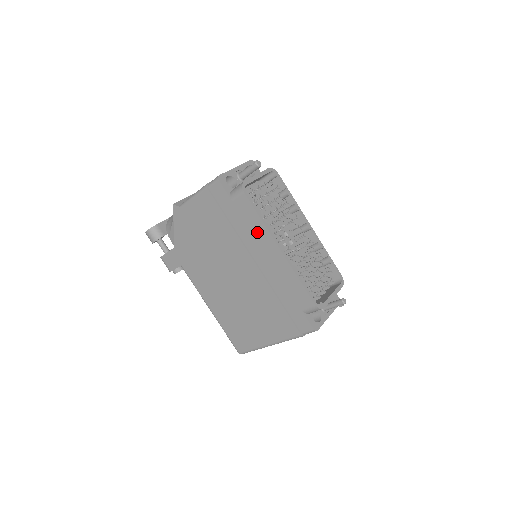
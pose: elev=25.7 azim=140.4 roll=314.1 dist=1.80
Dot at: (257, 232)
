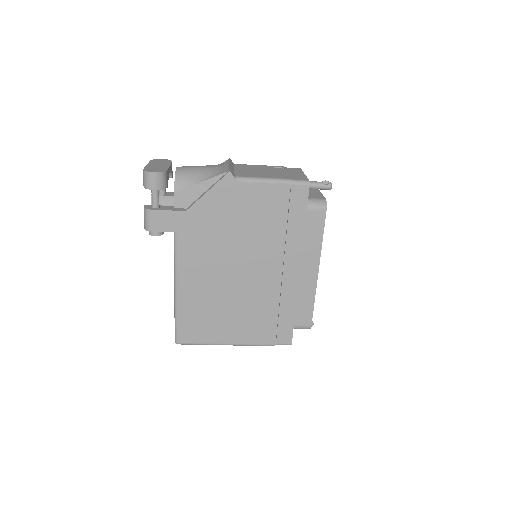
Dot at: (309, 248)
